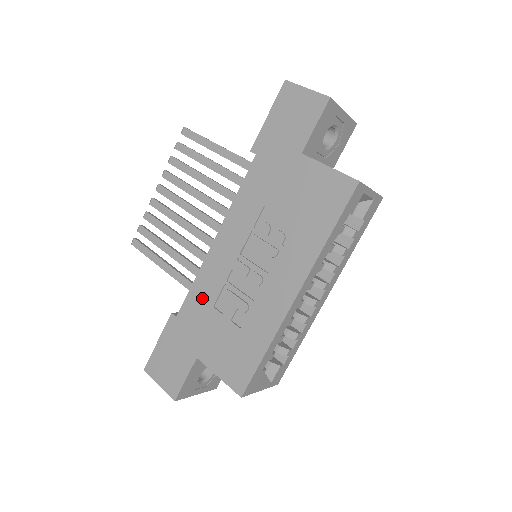
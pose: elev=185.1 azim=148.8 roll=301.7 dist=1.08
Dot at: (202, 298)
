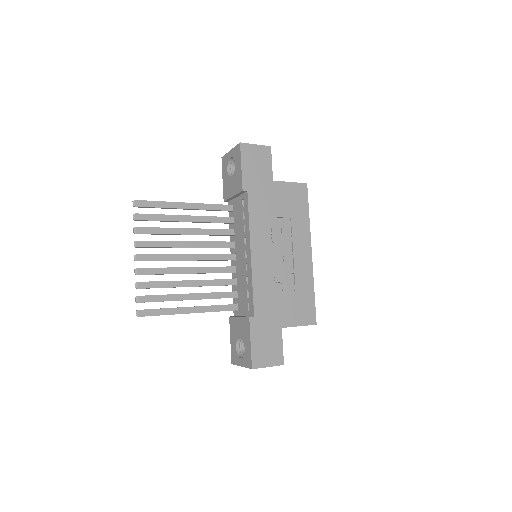
Dot at: (264, 292)
